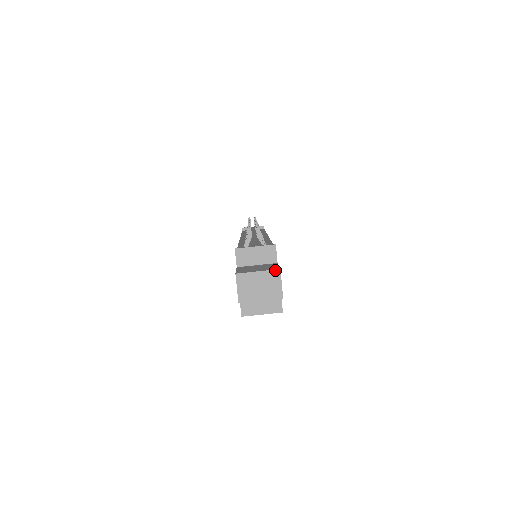
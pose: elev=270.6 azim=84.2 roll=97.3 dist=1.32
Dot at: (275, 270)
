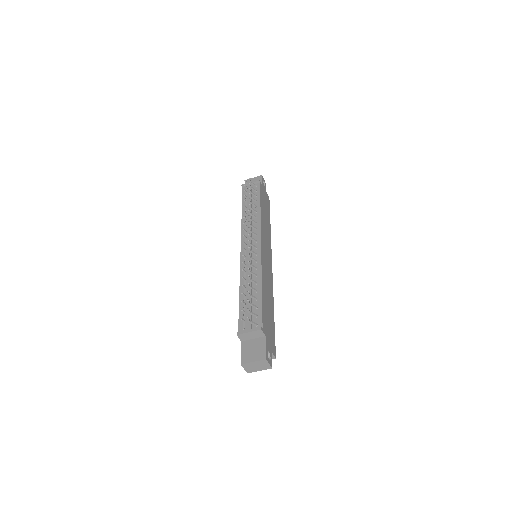
Dot at: (263, 360)
